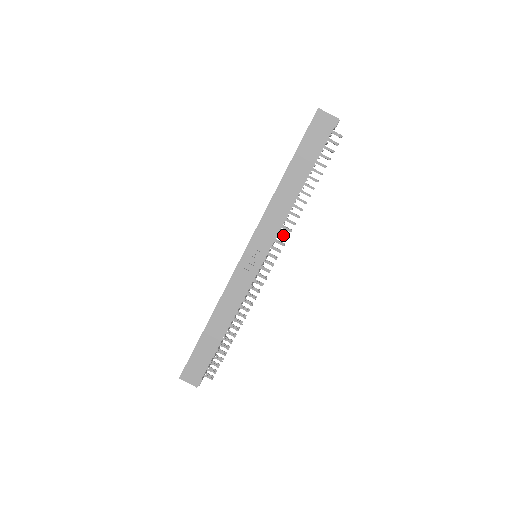
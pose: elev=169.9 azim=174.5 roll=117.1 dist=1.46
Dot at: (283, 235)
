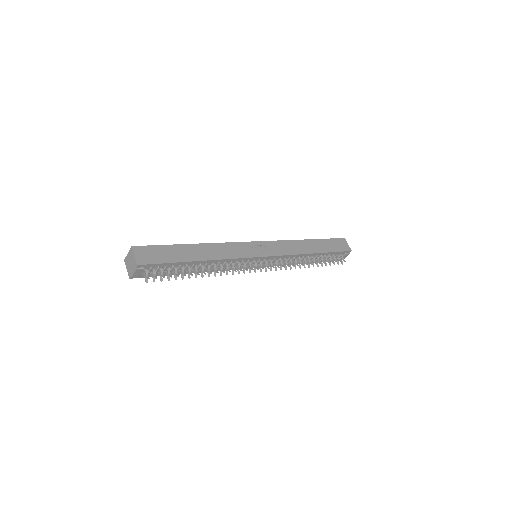
Dot at: (282, 264)
